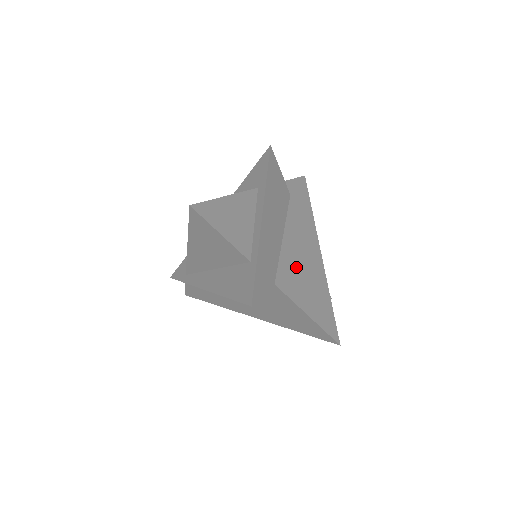
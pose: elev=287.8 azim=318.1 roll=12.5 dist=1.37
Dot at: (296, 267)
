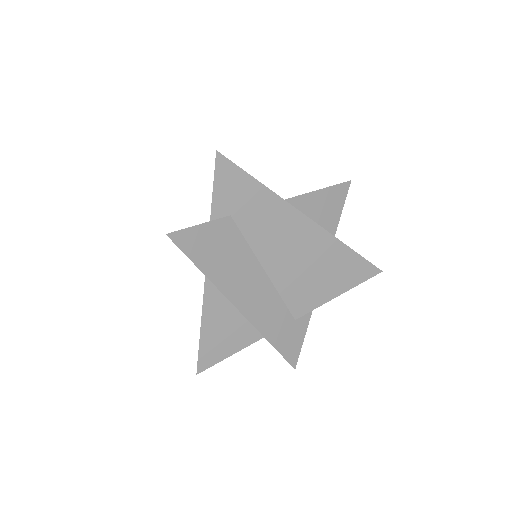
Dot at: (299, 277)
